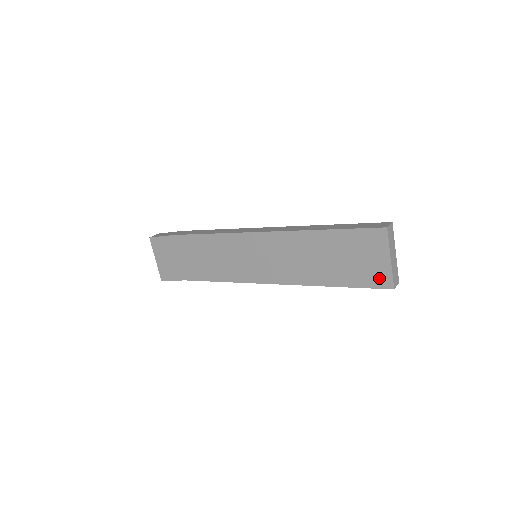
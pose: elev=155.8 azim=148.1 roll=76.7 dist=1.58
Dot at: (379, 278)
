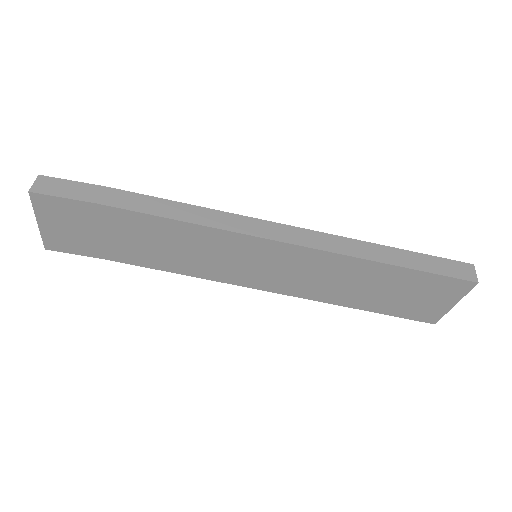
Dot at: (426, 315)
